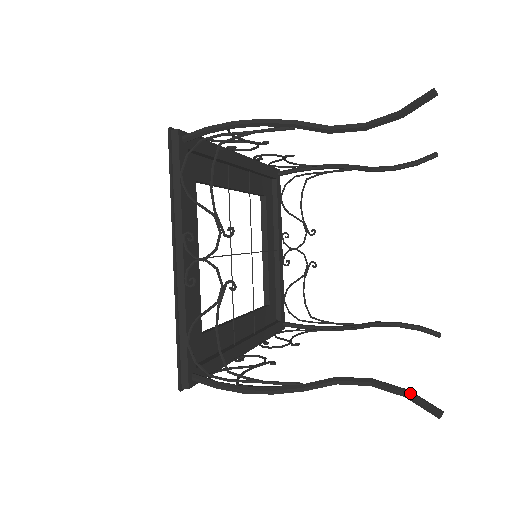
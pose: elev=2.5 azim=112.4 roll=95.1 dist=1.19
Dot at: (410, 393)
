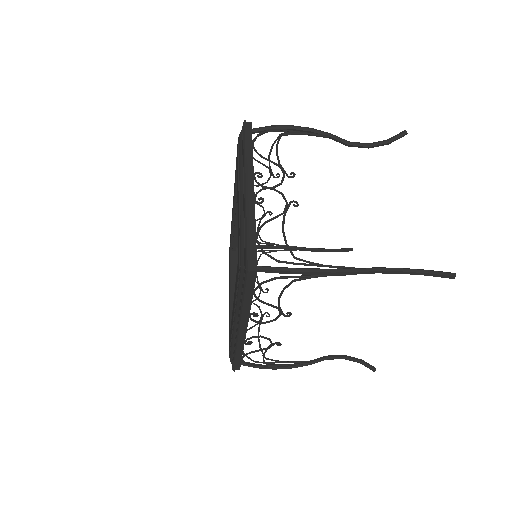
Dot at: (430, 270)
